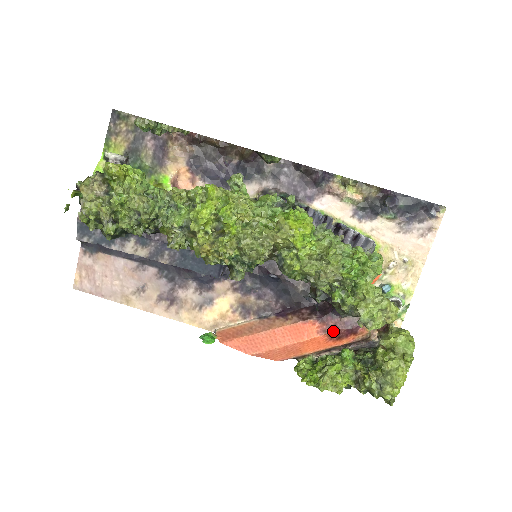
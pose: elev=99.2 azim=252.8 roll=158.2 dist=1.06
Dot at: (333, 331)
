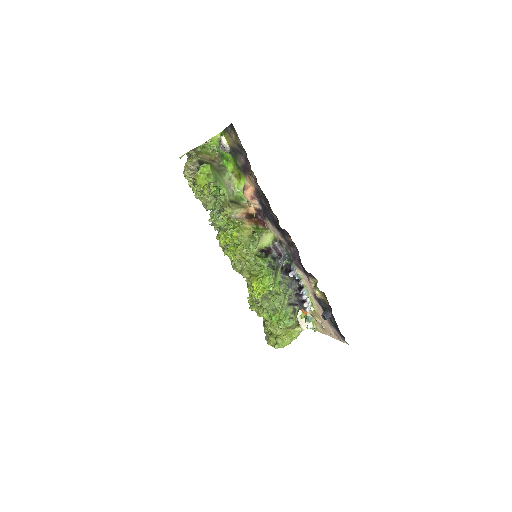
Dot at: occluded
